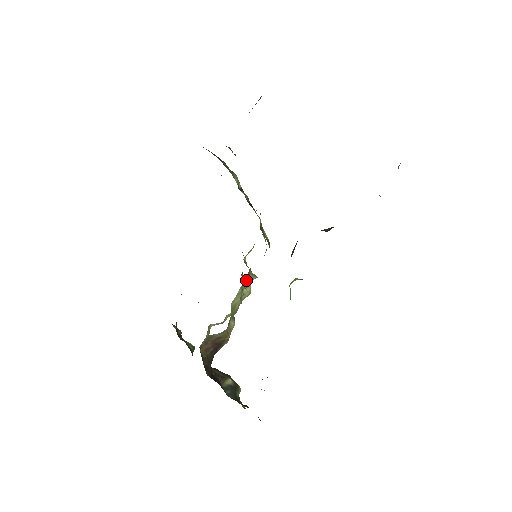
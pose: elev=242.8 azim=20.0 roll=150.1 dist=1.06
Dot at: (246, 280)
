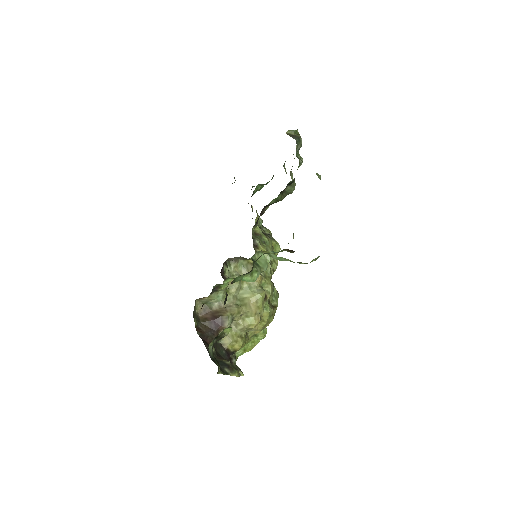
Dot at: (245, 271)
